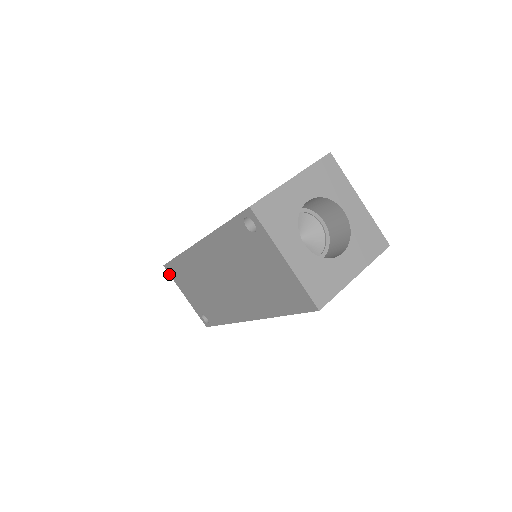
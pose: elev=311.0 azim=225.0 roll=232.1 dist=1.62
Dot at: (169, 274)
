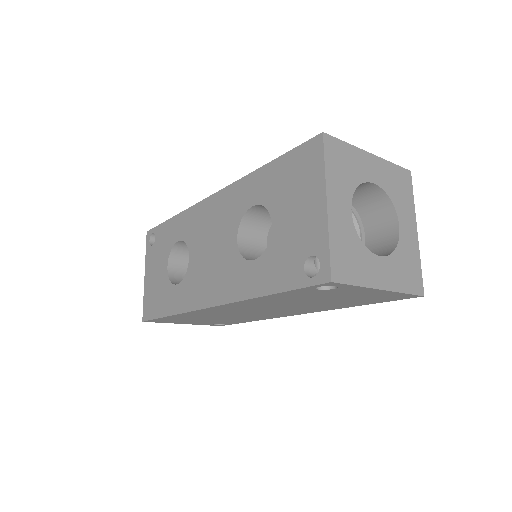
Dot at: occluded
